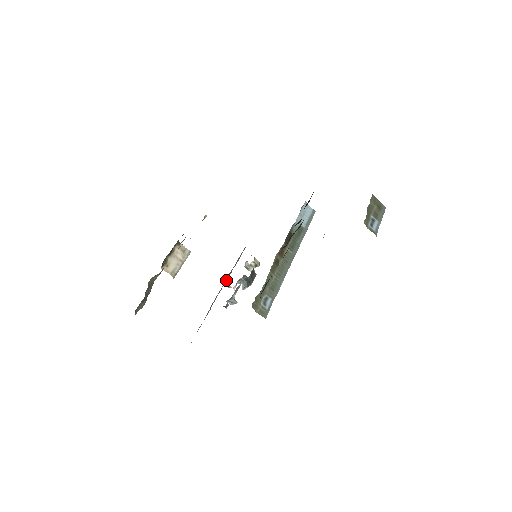
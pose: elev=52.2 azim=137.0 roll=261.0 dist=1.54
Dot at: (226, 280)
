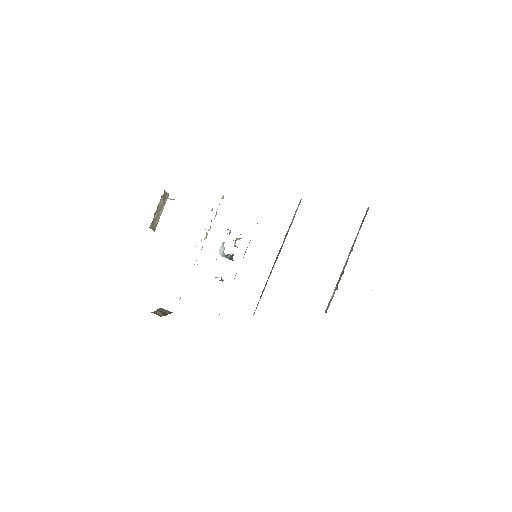
Dot at: occluded
